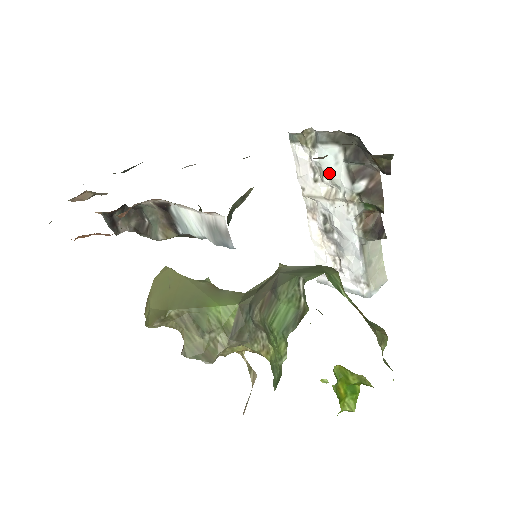
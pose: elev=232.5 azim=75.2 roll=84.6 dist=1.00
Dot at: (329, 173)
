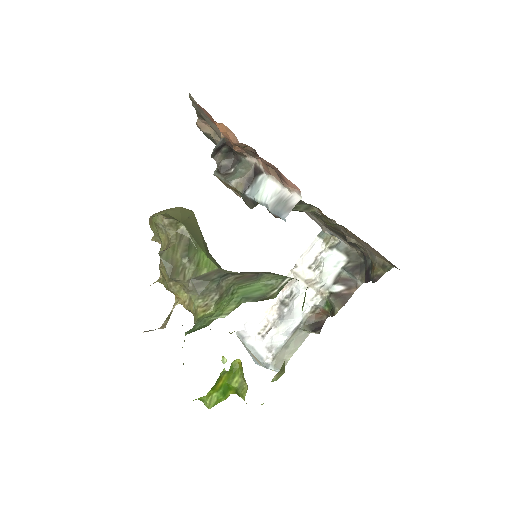
Dot at: (324, 268)
